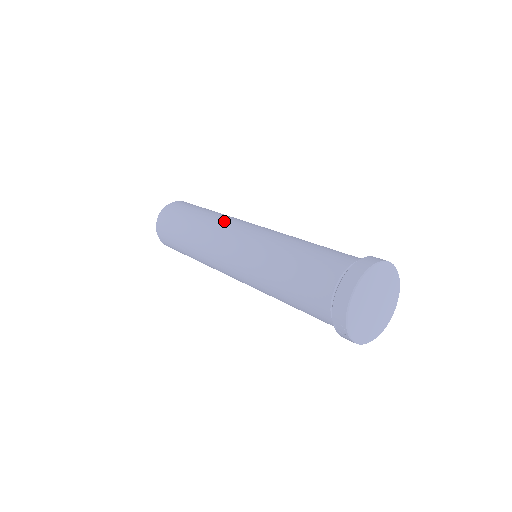
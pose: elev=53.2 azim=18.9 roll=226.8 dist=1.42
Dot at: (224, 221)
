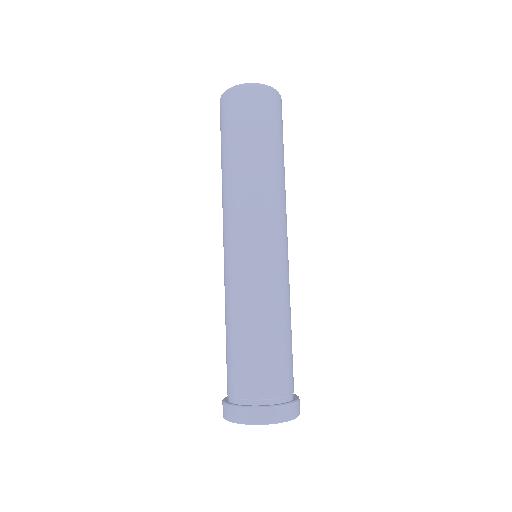
Dot at: (239, 206)
